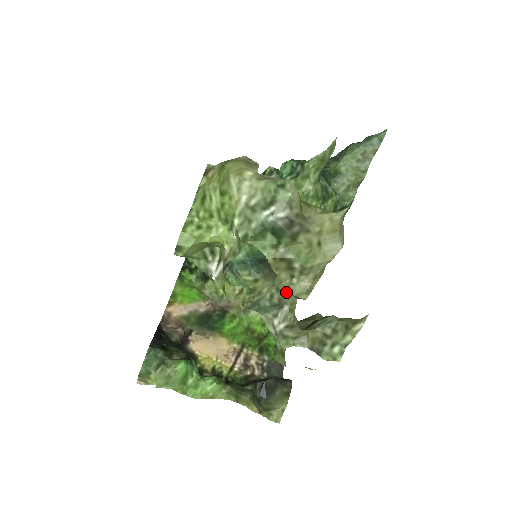
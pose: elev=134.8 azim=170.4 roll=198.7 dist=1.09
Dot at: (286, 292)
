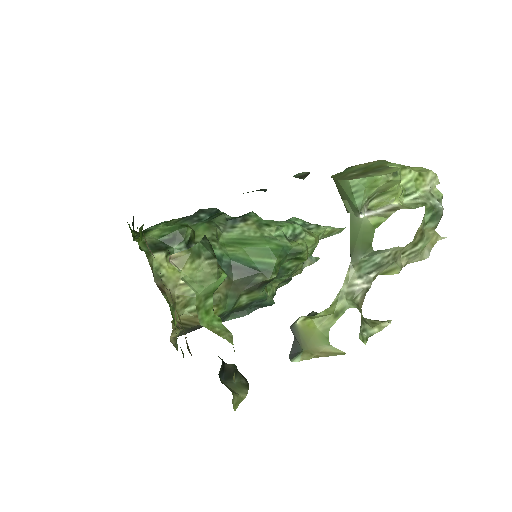
Dot at: (395, 260)
